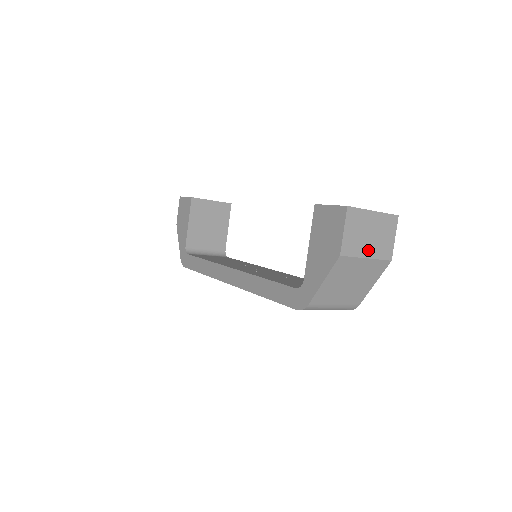
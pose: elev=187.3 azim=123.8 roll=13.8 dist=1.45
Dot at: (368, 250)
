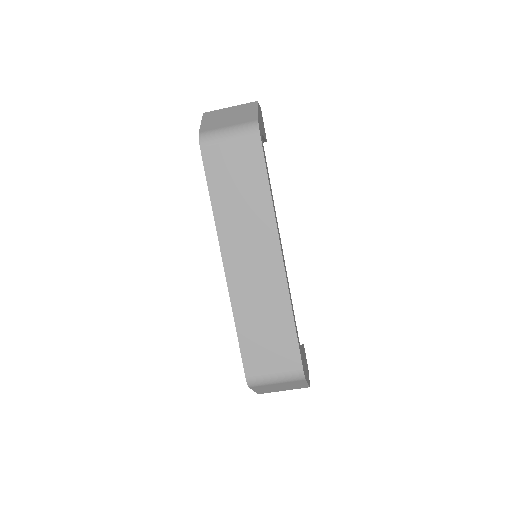
Dot at: occluded
